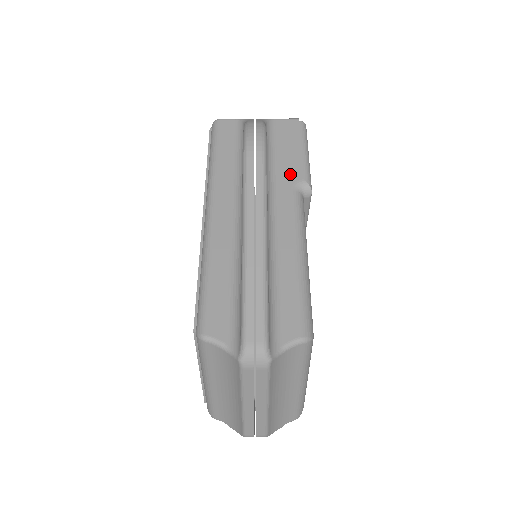
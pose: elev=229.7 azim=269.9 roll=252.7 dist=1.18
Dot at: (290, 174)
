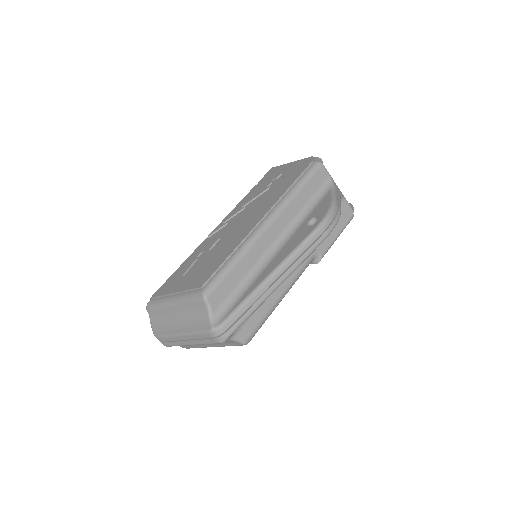
Dot at: (320, 244)
